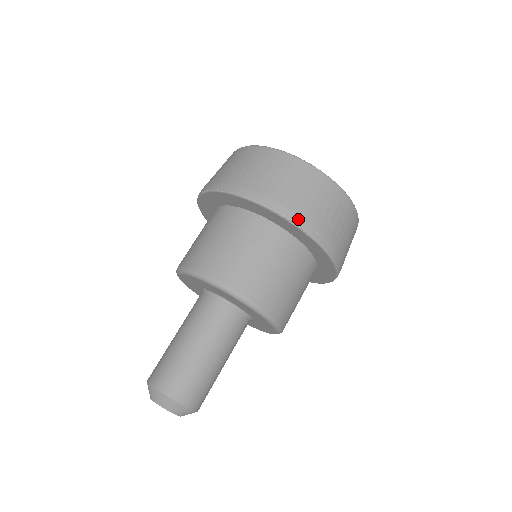
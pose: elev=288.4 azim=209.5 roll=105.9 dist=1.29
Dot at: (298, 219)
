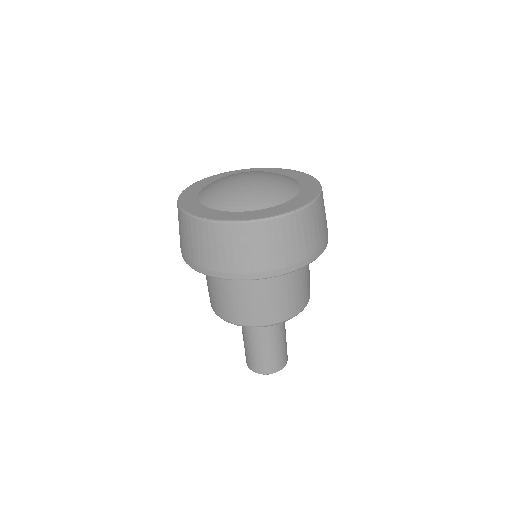
Dot at: (231, 275)
